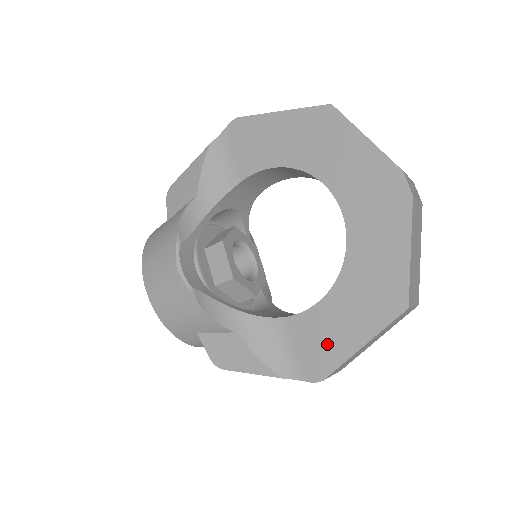
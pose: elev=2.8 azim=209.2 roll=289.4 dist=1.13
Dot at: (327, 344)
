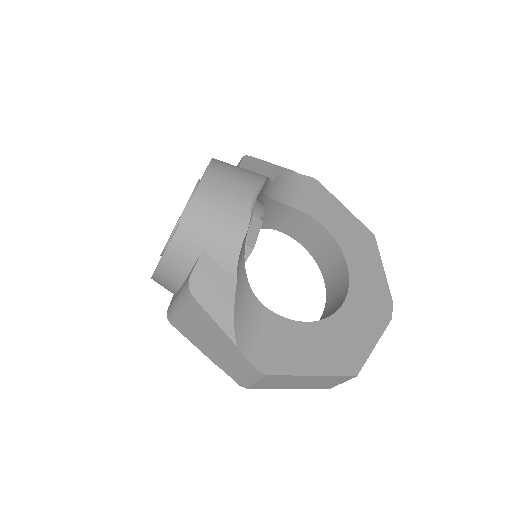
Dot at: (289, 353)
